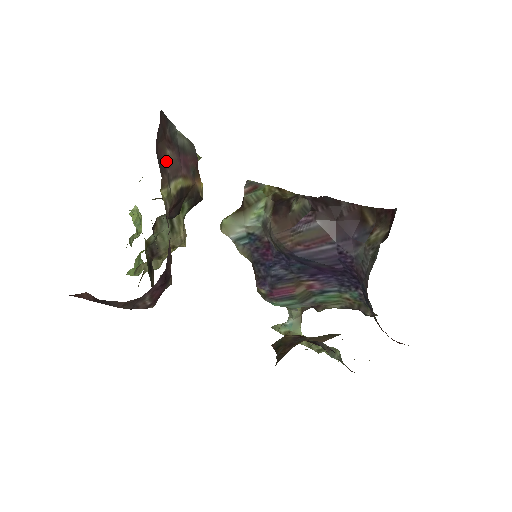
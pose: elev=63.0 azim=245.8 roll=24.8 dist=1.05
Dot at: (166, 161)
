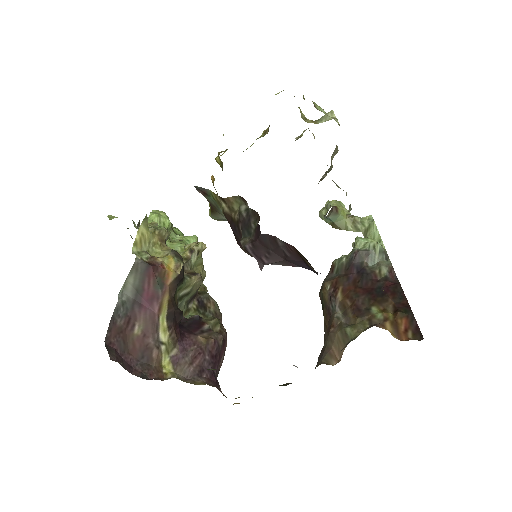
Dot at: (143, 339)
